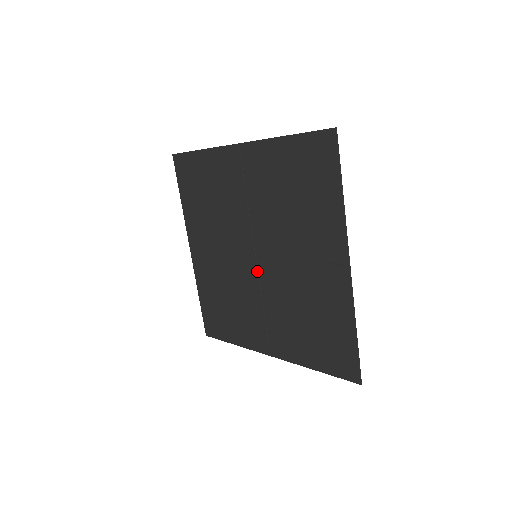
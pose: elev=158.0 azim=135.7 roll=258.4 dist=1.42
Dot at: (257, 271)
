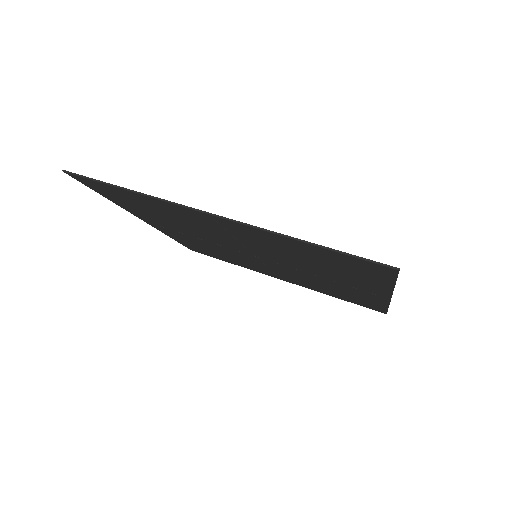
Dot at: occluded
